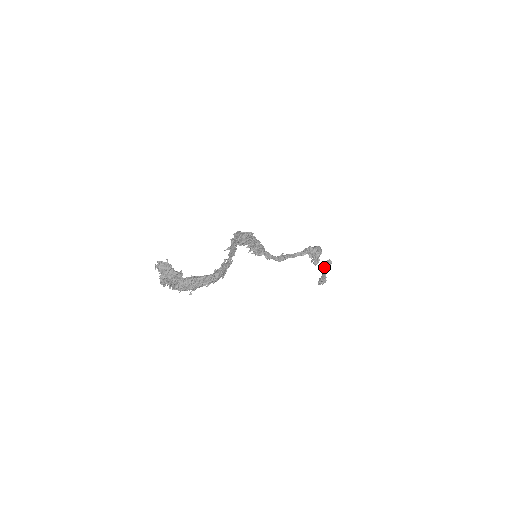
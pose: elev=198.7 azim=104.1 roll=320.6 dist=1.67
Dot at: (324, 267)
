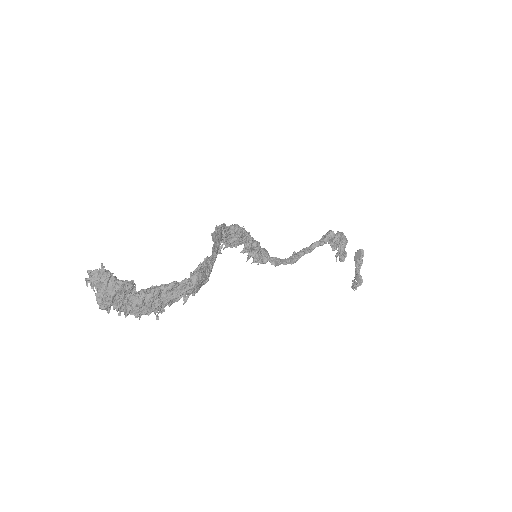
Dot at: (355, 262)
